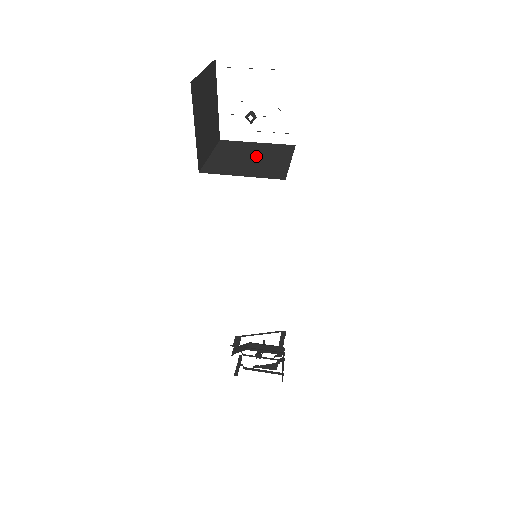
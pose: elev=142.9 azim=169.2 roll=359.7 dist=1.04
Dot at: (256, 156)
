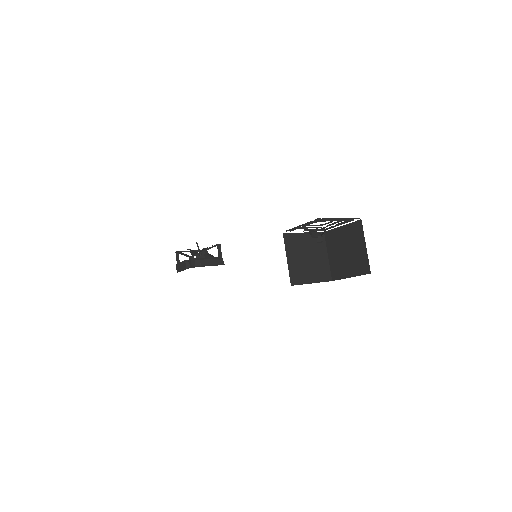
Dot at: (310, 254)
